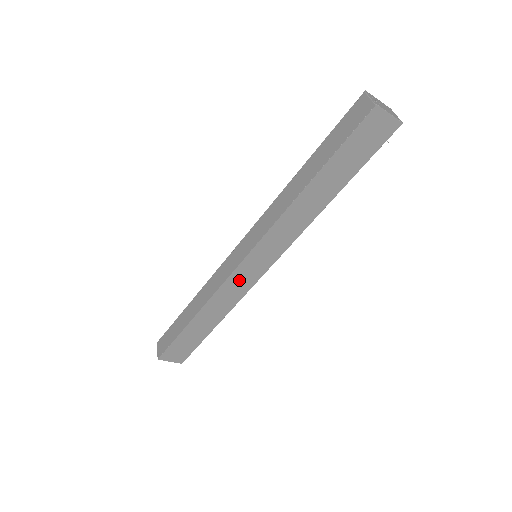
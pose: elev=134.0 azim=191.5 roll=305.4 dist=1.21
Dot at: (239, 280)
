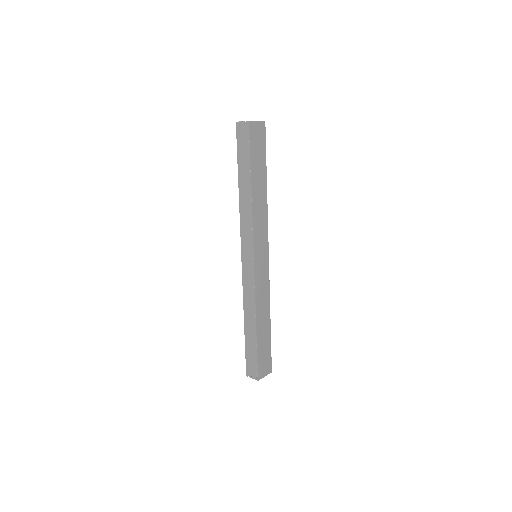
Dot at: (260, 277)
